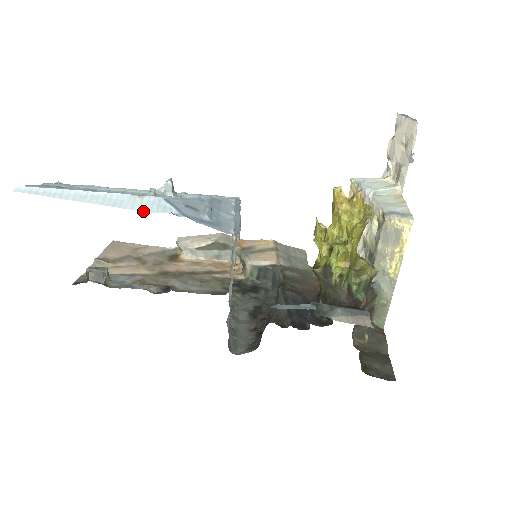
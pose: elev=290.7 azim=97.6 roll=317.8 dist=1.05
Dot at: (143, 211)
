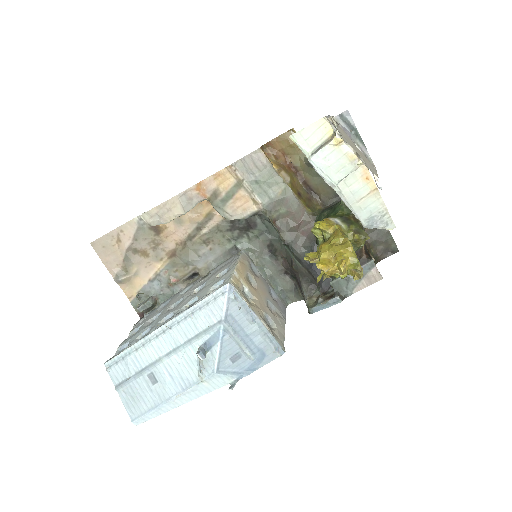
Dot at: occluded
